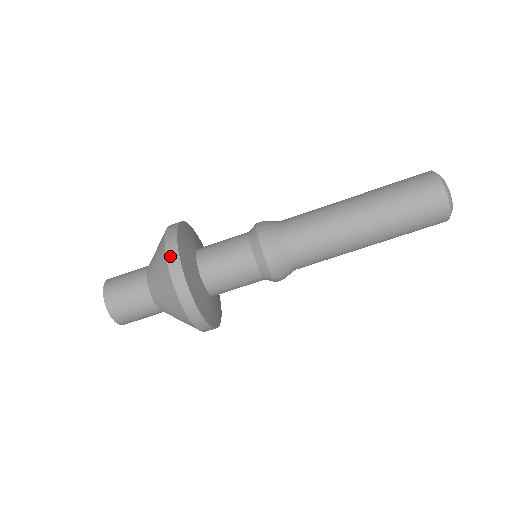
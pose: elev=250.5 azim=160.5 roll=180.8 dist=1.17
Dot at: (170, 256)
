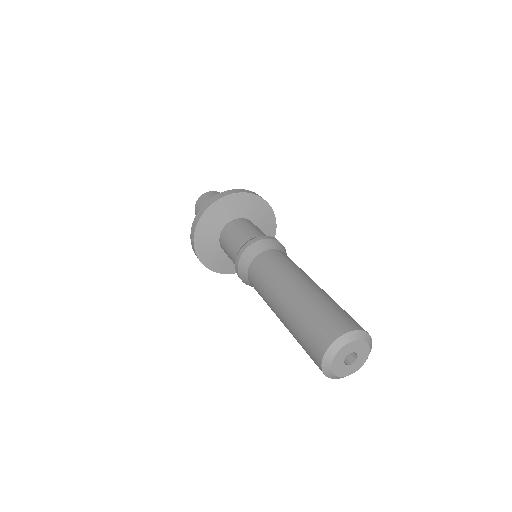
Dot at: (191, 235)
